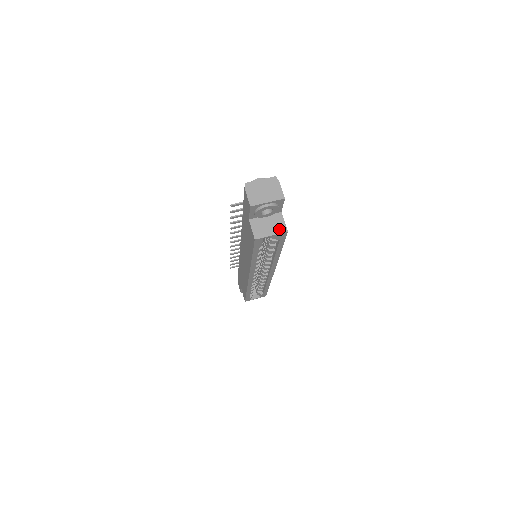
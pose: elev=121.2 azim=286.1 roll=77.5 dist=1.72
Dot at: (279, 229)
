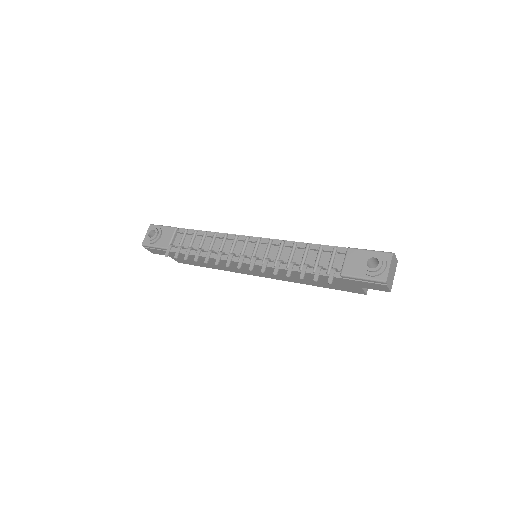
Dot at: occluded
